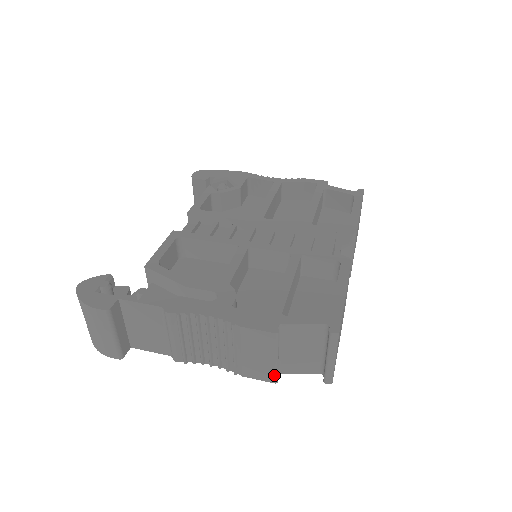
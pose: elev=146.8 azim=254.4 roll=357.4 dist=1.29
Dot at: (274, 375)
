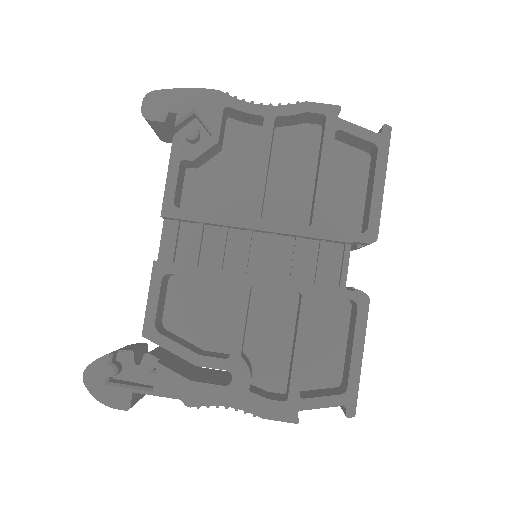
Dot at: occluded
